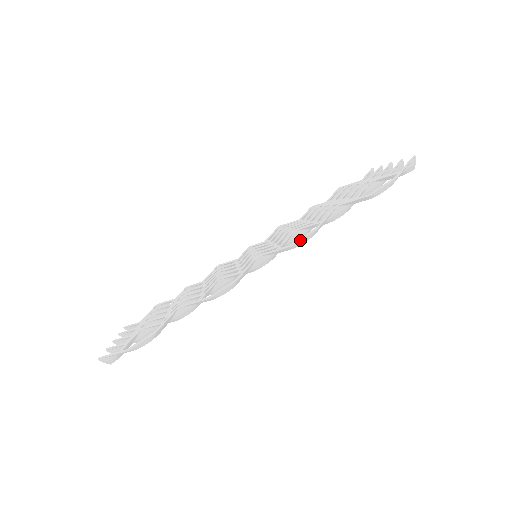
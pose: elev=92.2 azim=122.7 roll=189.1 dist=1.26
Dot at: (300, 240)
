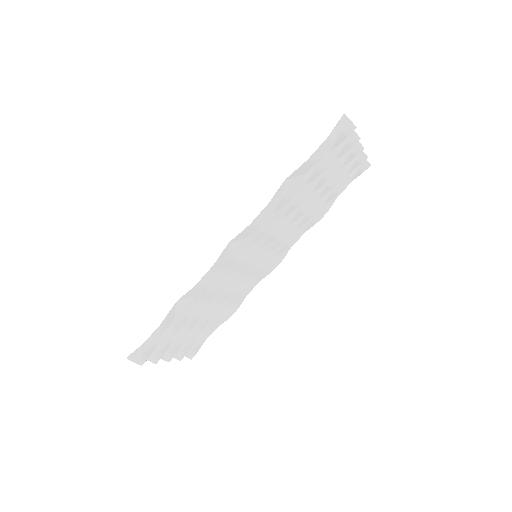
Dot at: (257, 217)
